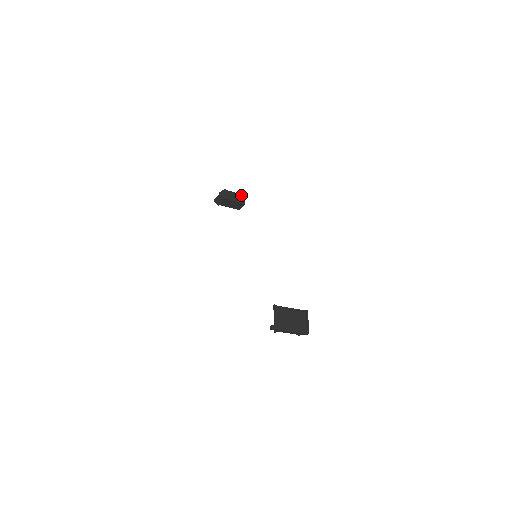
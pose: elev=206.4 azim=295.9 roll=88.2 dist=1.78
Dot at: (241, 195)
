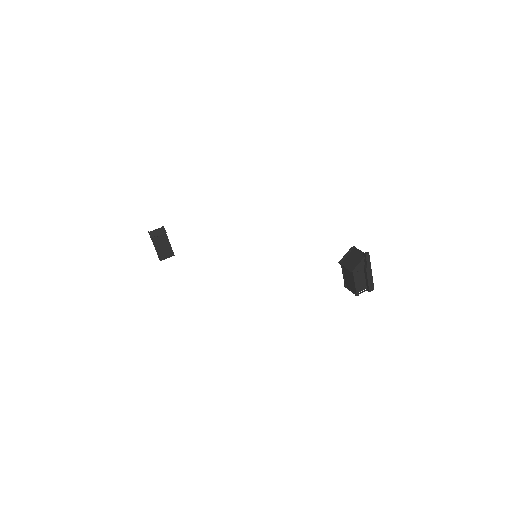
Dot at: occluded
